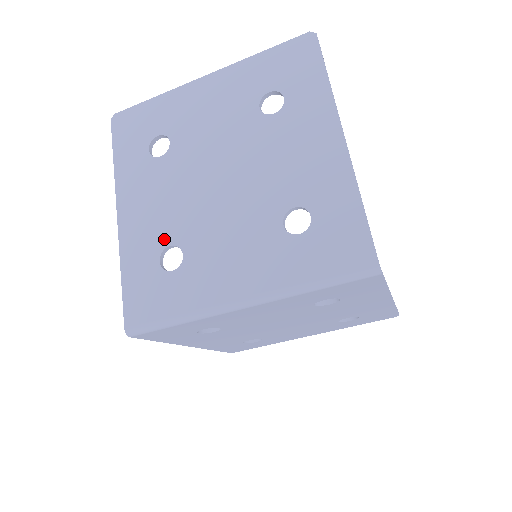
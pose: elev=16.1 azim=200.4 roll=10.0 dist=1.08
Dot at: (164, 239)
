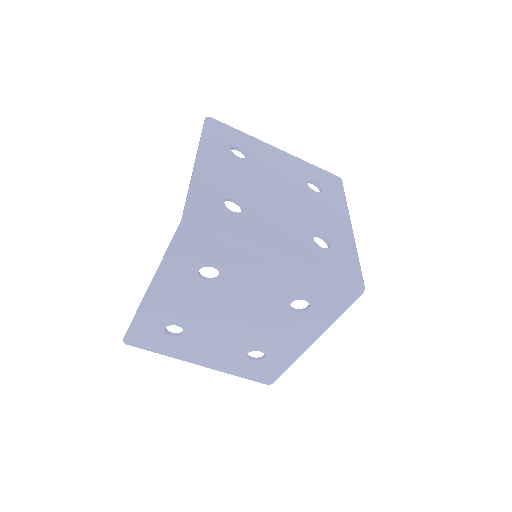
Dot at: (231, 193)
